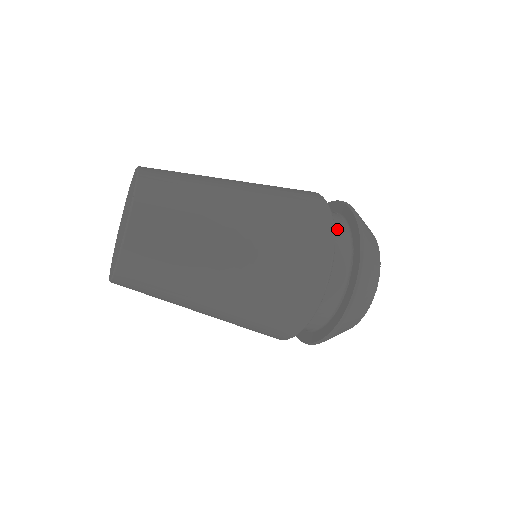
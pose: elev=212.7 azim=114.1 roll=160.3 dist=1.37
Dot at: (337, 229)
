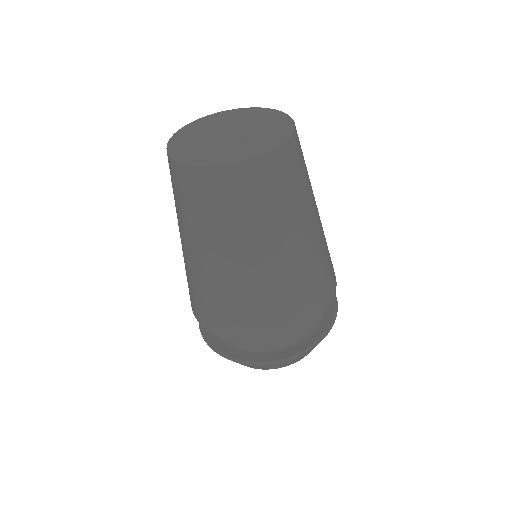
Dot at: occluded
